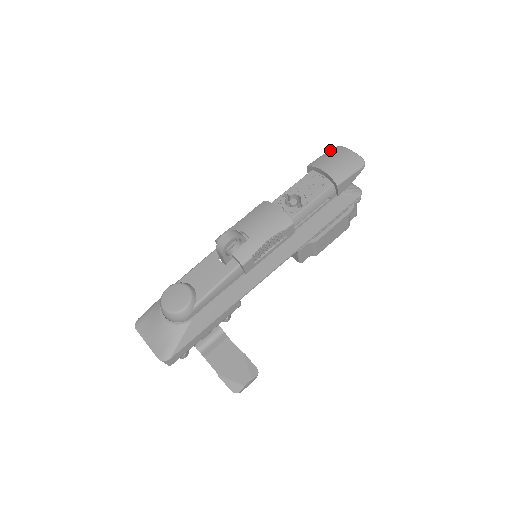
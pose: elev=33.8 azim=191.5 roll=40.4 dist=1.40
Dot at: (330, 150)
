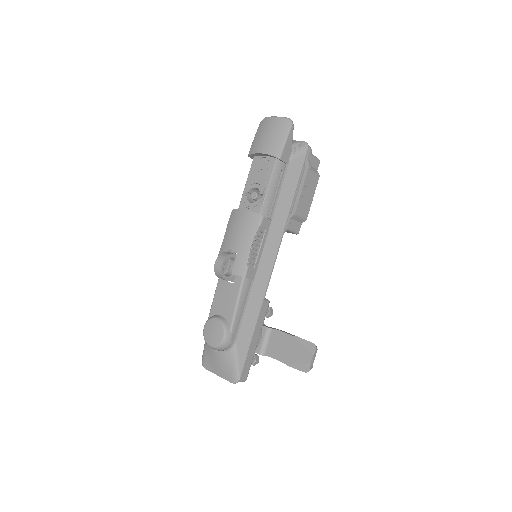
Dot at: (258, 128)
